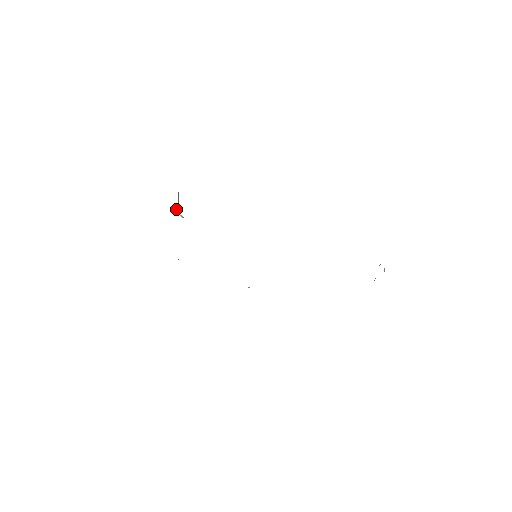
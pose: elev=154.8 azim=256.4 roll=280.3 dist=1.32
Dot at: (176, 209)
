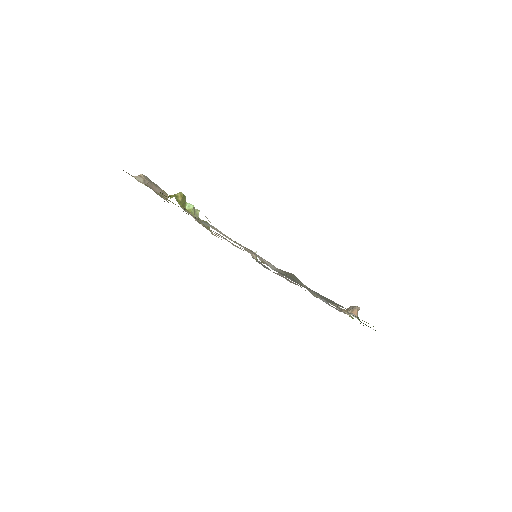
Dot at: (185, 202)
